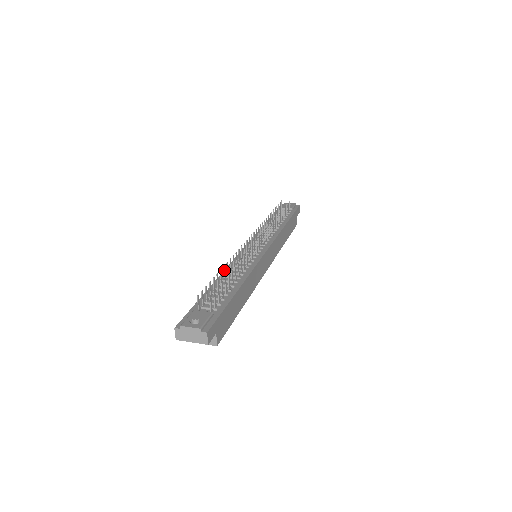
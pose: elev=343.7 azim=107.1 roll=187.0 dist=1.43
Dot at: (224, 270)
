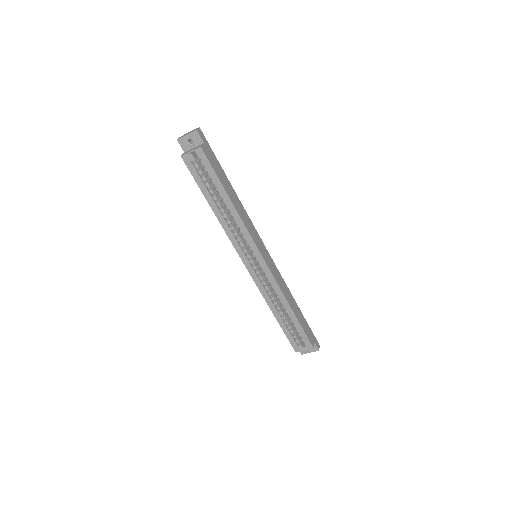
Dot at: occluded
